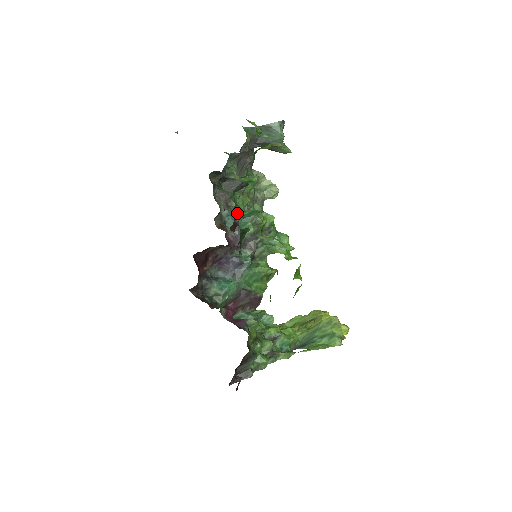
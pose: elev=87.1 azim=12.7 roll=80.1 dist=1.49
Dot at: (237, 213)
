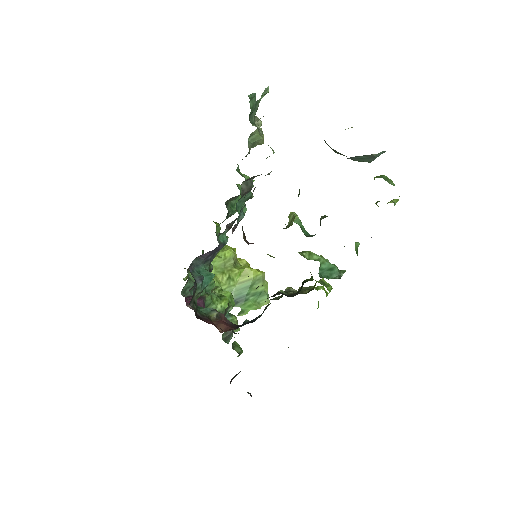
Dot at: (319, 270)
